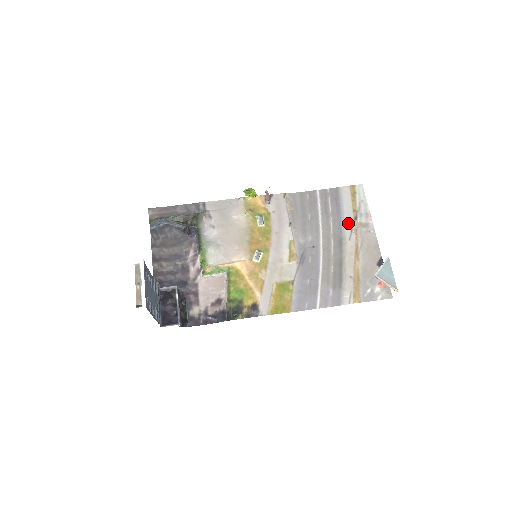
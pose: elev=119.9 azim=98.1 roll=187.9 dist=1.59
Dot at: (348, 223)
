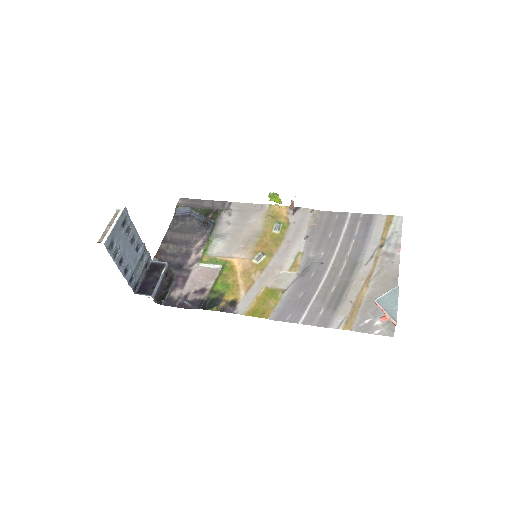
Dot at: (371, 249)
